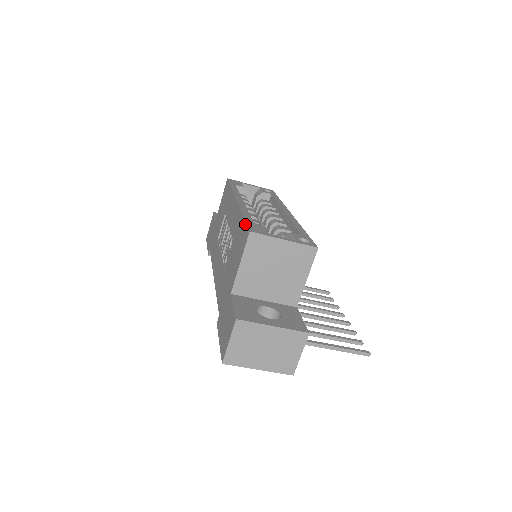
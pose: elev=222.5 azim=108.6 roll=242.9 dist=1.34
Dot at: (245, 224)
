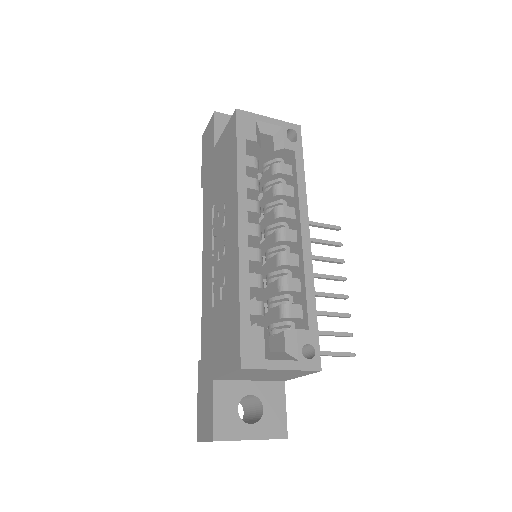
Dot at: (239, 333)
